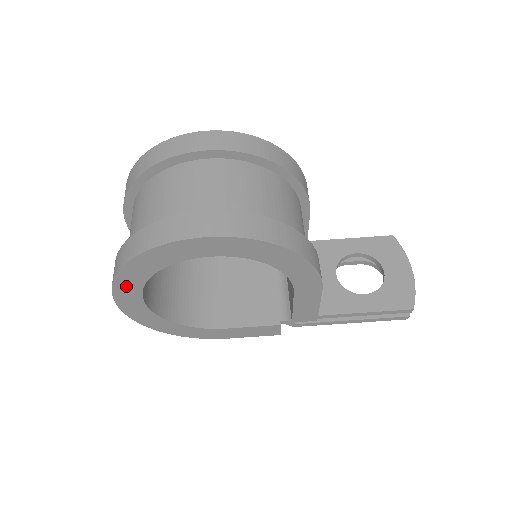
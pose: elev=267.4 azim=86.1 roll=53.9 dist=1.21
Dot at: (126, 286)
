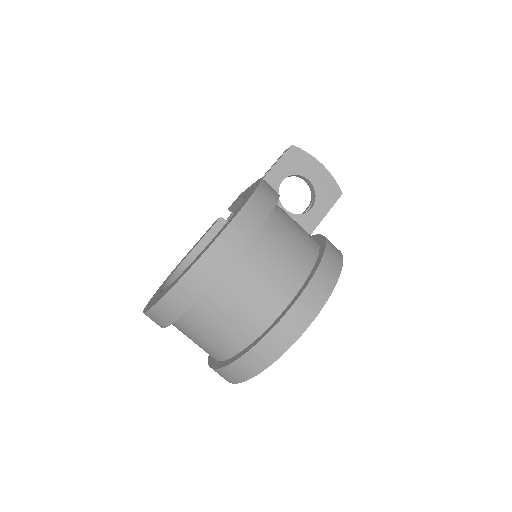
Dot at: occluded
